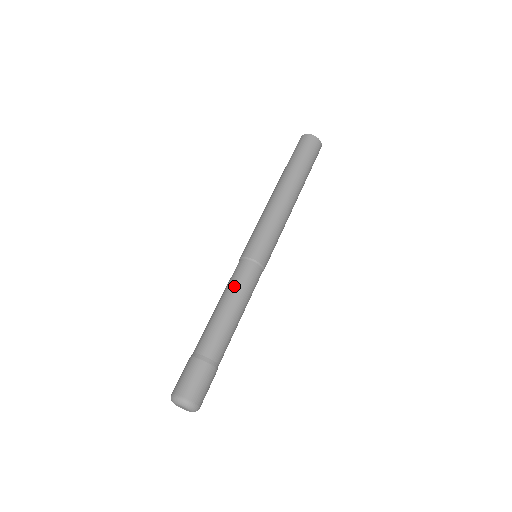
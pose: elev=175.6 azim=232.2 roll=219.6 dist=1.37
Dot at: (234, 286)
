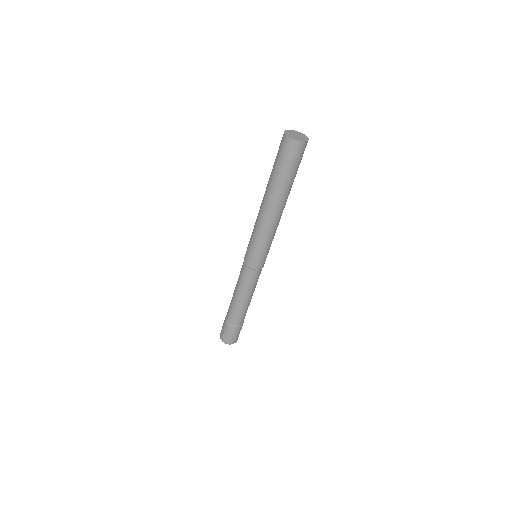
Dot at: (239, 284)
